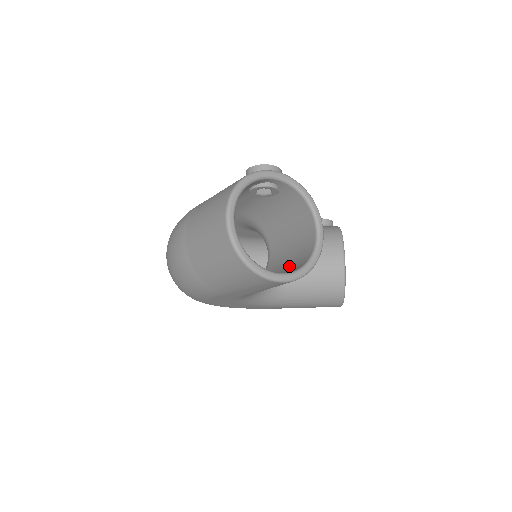
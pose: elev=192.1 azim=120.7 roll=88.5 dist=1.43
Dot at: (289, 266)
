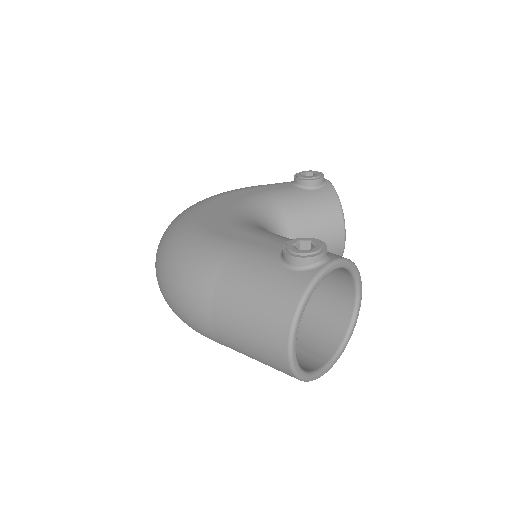
Dot at: (318, 314)
